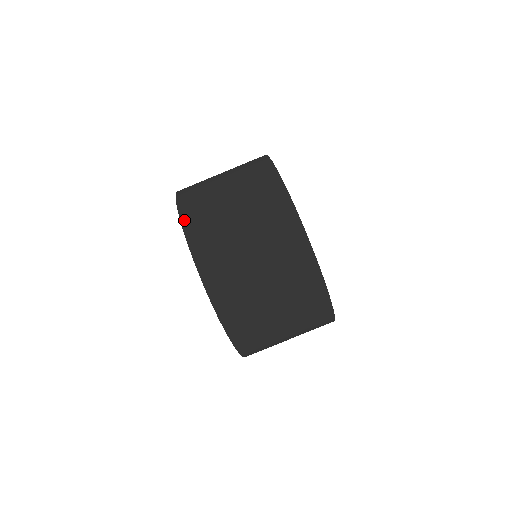
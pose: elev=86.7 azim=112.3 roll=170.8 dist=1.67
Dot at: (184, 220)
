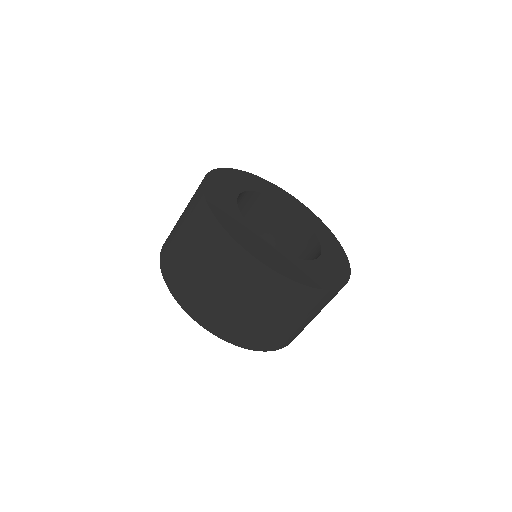
Dot at: (181, 303)
